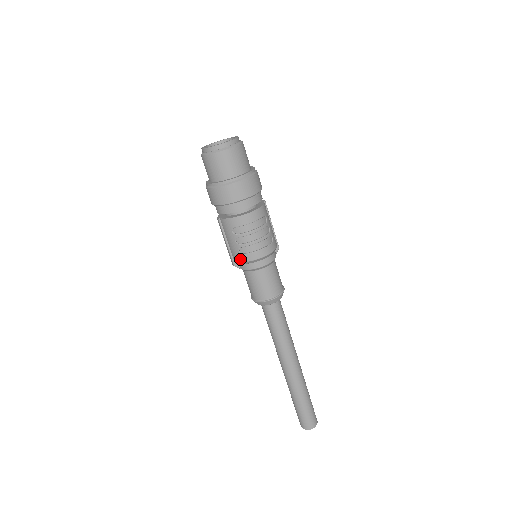
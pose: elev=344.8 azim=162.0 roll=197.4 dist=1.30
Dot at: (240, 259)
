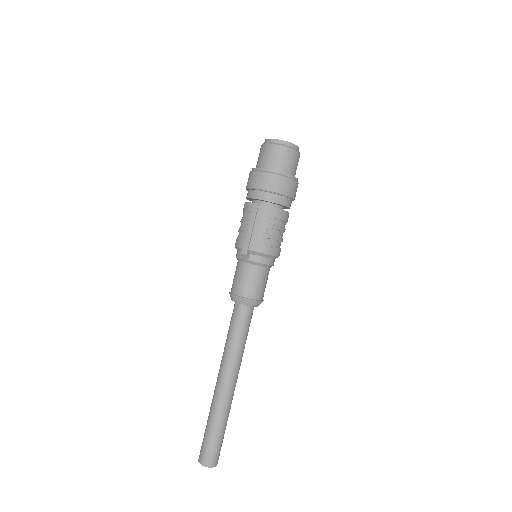
Dot at: (260, 249)
